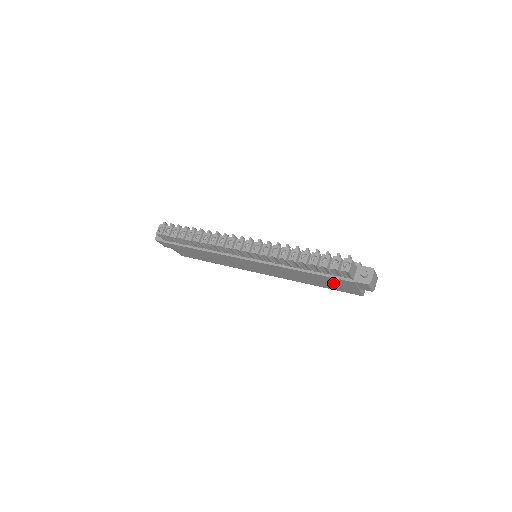
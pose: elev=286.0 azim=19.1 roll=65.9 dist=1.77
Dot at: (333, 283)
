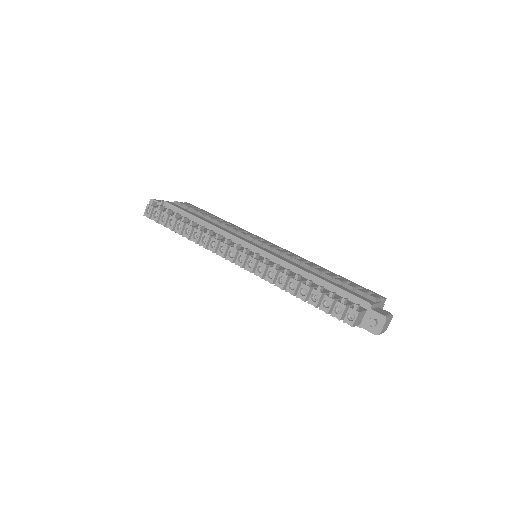
Dot at: occluded
